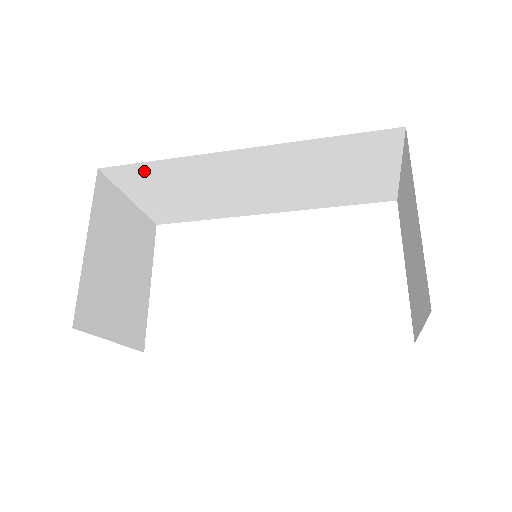
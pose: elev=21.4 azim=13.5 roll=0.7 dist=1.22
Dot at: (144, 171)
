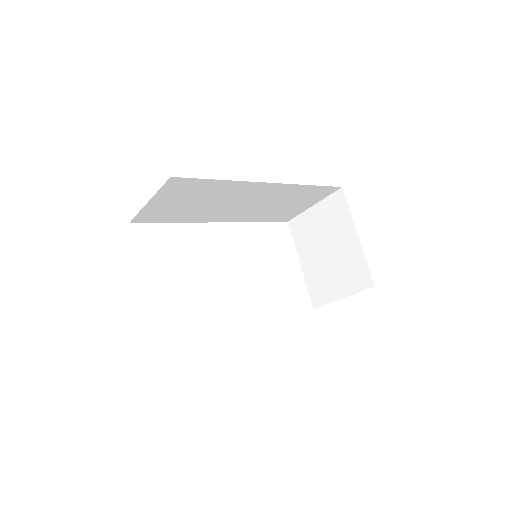
Dot at: (197, 184)
